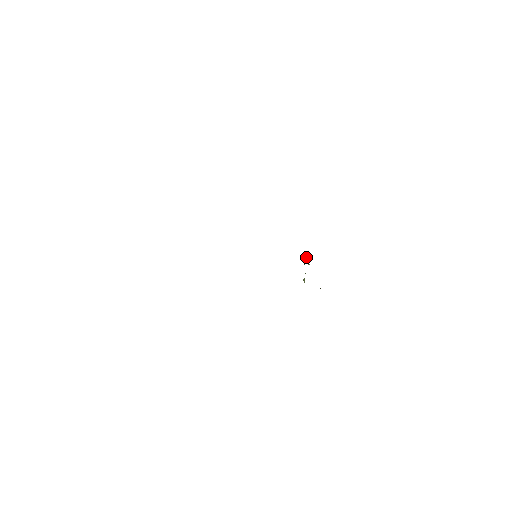
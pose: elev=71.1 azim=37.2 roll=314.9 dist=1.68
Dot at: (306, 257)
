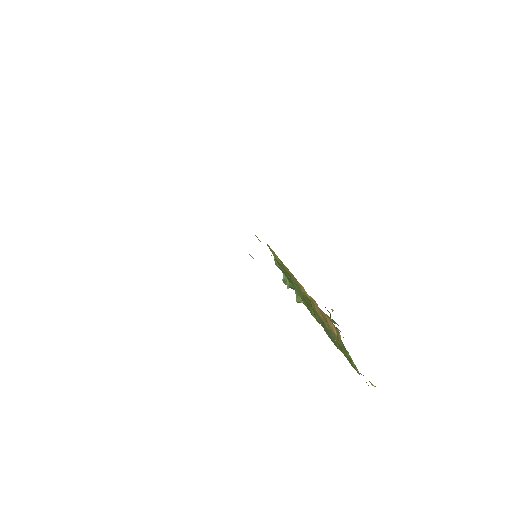
Dot at: (283, 277)
